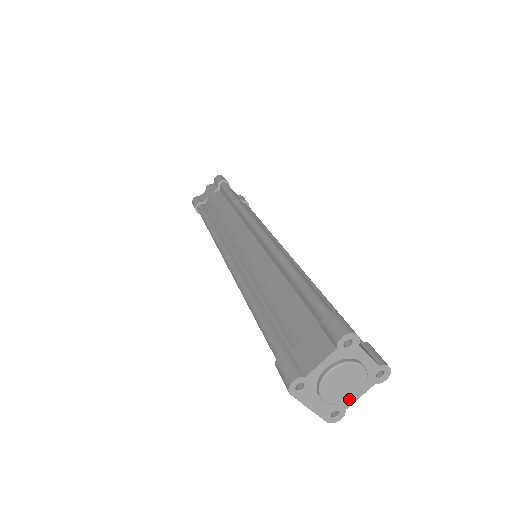
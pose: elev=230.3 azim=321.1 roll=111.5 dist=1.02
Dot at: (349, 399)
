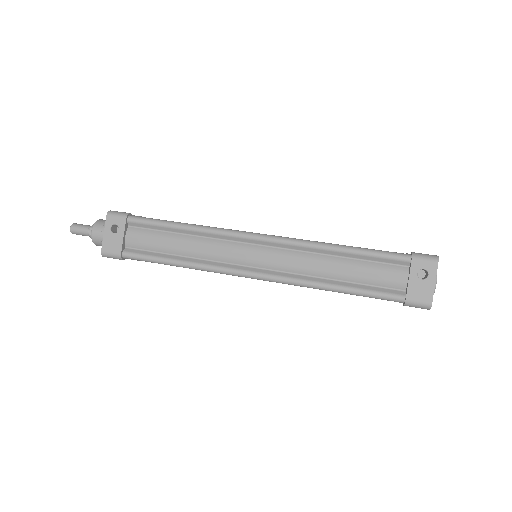
Dot at: occluded
